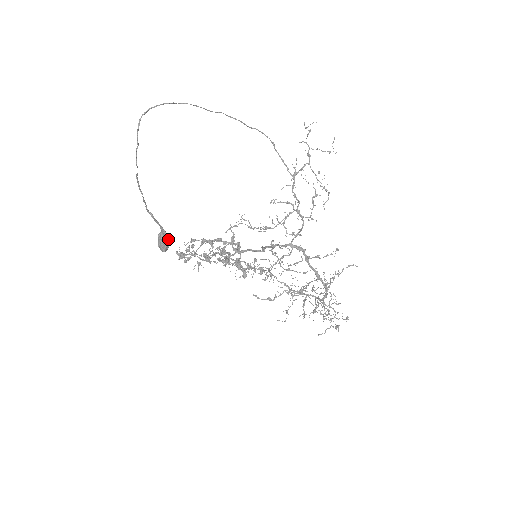
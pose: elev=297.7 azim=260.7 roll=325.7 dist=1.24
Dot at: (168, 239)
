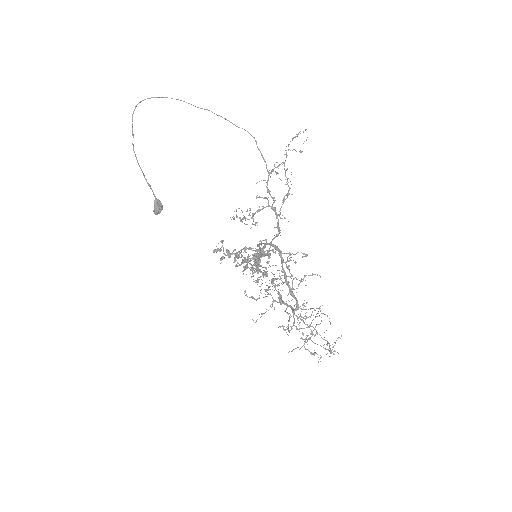
Dot at: (157, 203)
